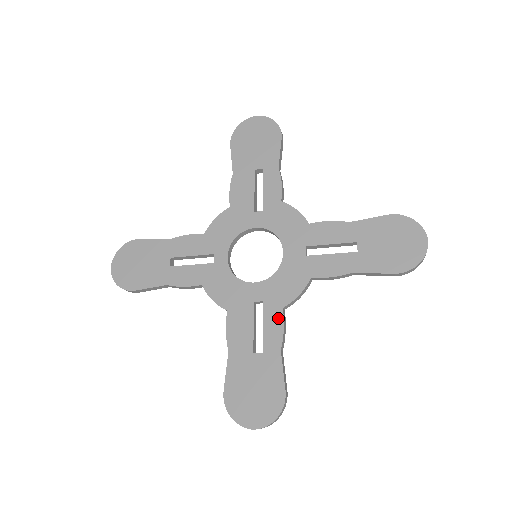
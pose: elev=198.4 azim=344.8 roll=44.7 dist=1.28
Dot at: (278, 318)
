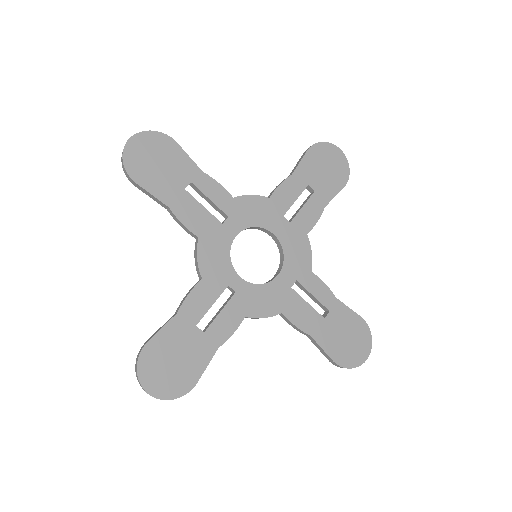
Dot at: (316, 281)
